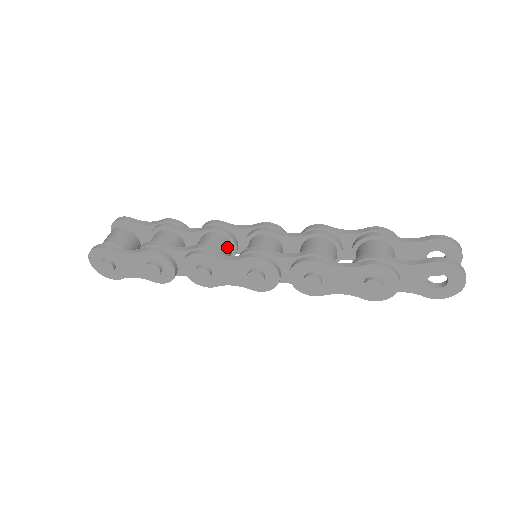
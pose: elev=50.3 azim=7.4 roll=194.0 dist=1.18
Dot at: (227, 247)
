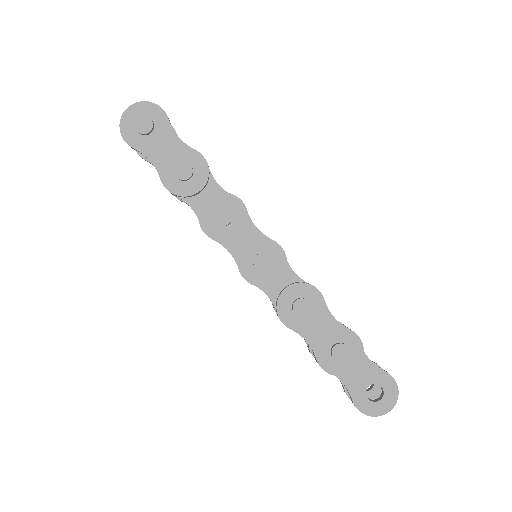
Dot at: occluded
